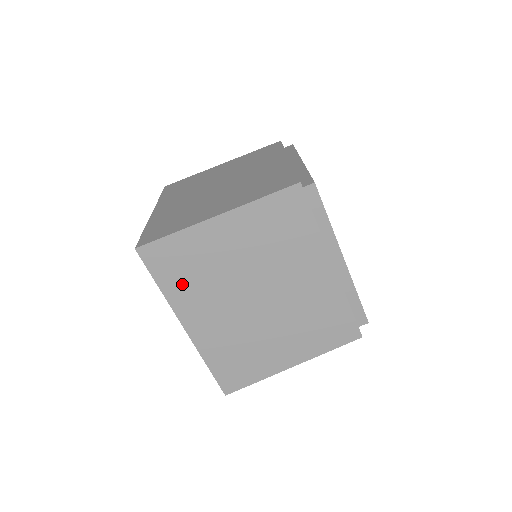
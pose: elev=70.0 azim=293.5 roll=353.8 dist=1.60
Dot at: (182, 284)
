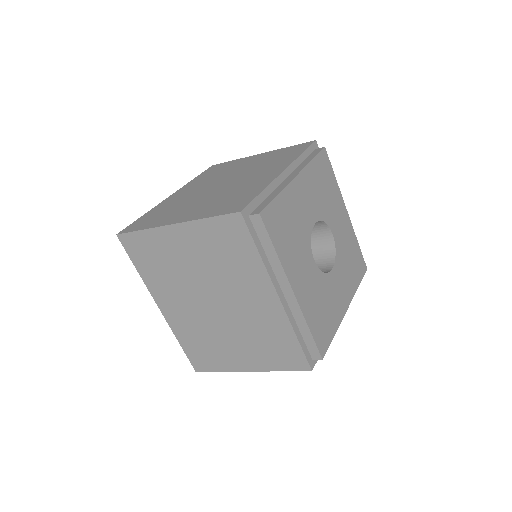
Dot at: (153, 273)
